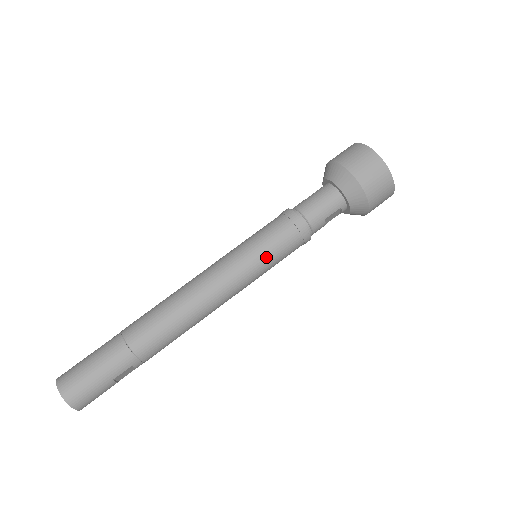
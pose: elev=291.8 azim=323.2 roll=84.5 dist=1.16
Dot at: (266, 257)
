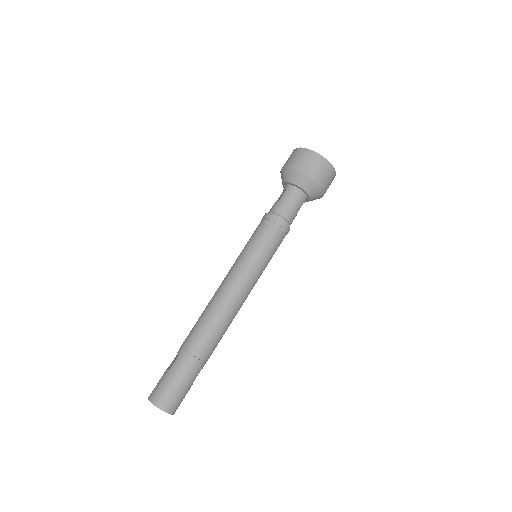
Dot at: (268, 257)
